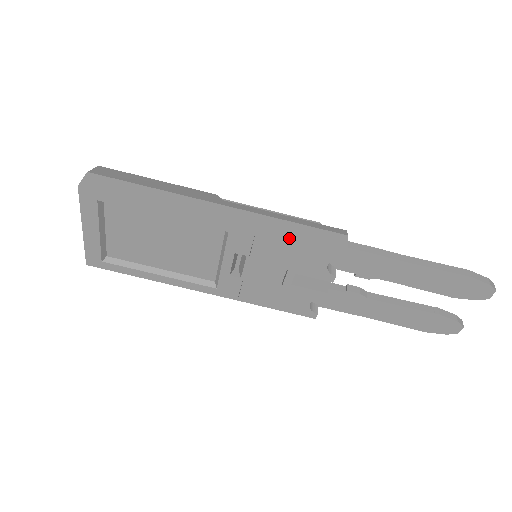
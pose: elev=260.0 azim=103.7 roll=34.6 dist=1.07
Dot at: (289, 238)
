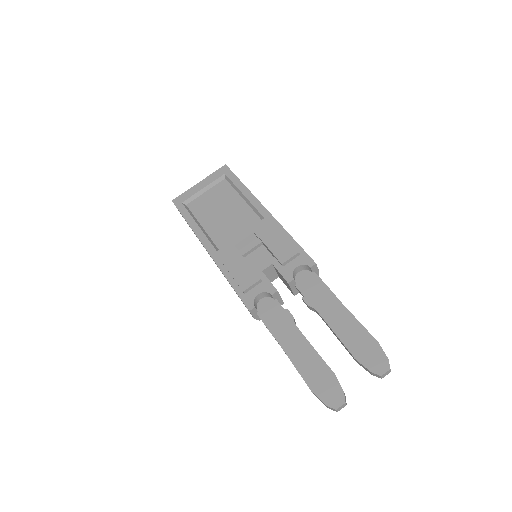
Dot at: (291, 238)
